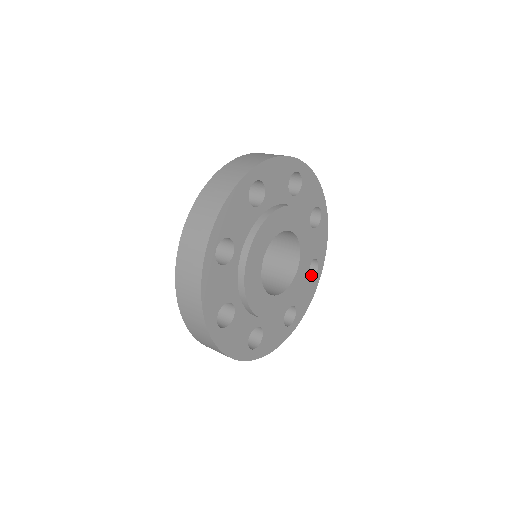
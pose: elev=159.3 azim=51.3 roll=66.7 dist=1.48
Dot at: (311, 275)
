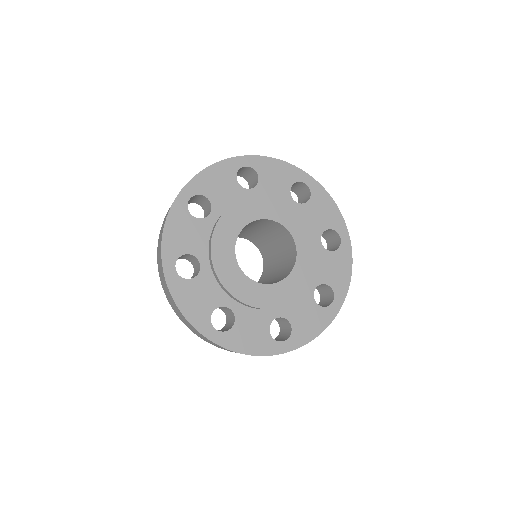
Dot at: (325, 306)
